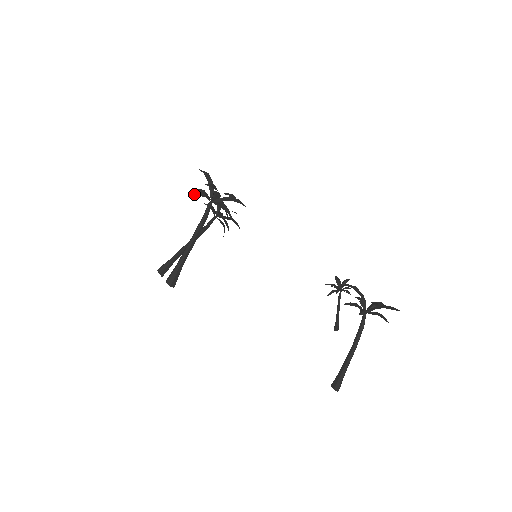
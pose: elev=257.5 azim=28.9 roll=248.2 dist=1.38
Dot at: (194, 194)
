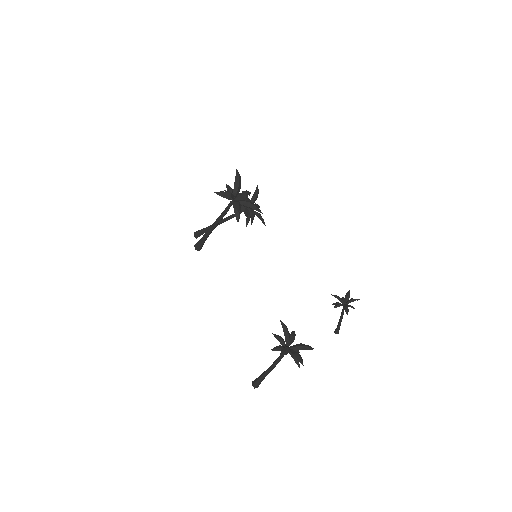
Dot at: (216, 193)
